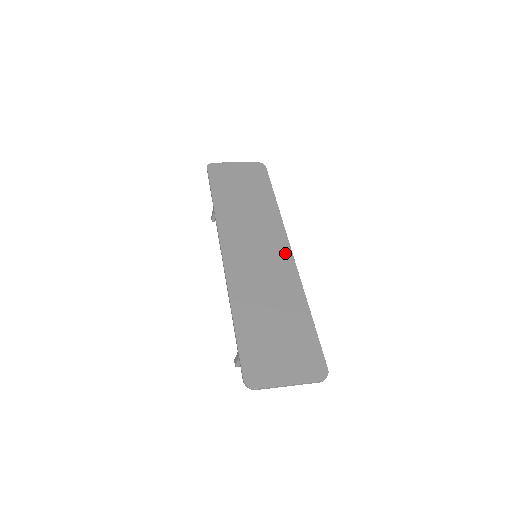
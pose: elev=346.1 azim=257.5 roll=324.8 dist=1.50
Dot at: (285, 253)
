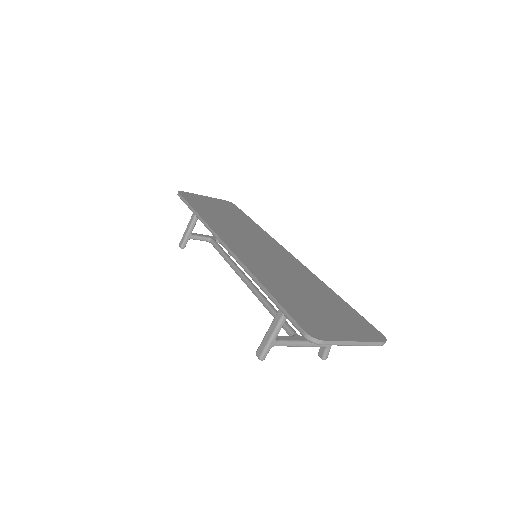
Dot at: (286, 254)
